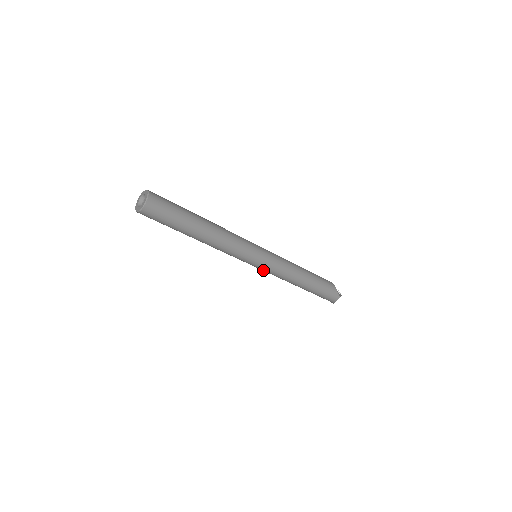
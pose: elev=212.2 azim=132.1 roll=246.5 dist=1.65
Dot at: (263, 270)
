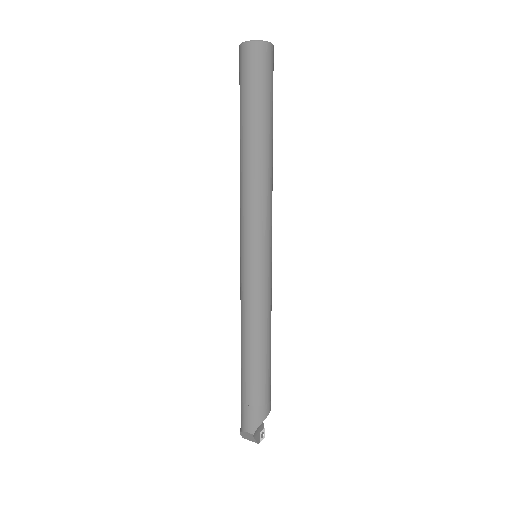
Dot at: (241, 277)
